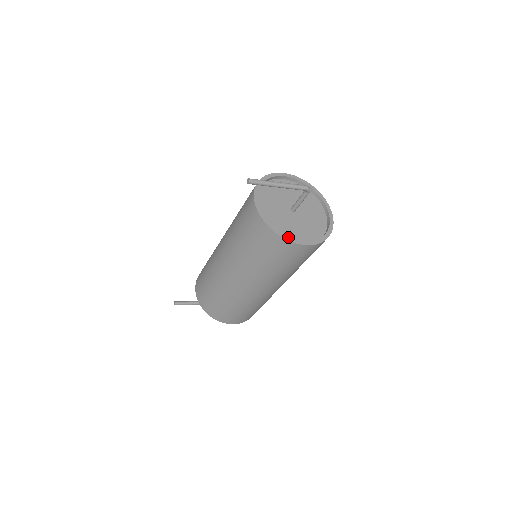
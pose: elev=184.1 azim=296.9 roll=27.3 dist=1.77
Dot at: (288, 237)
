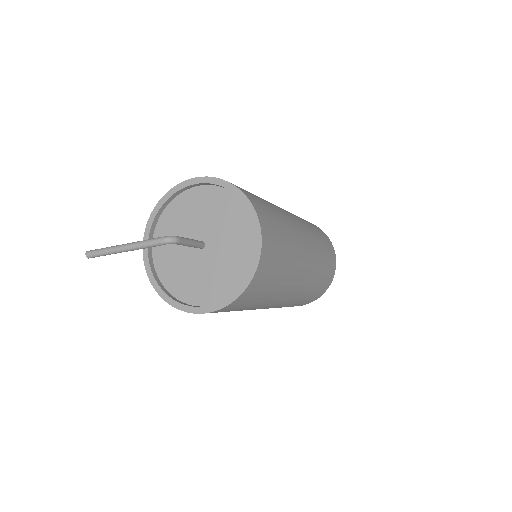
Dot at: (179, 303)
